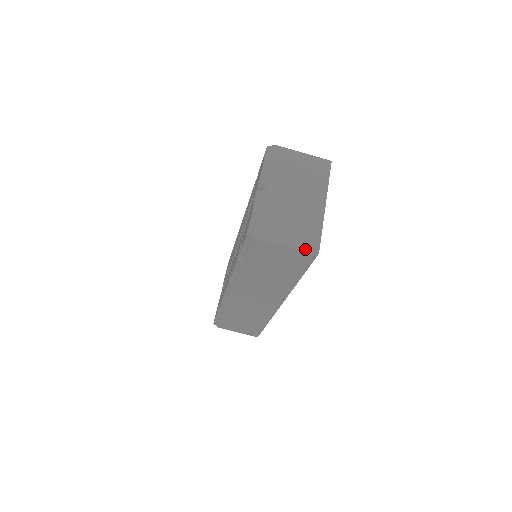
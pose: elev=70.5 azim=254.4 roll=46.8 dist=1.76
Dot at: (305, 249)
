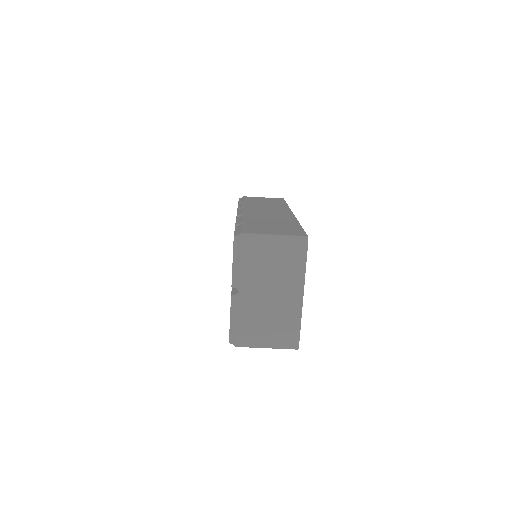
Dot at: occluded
